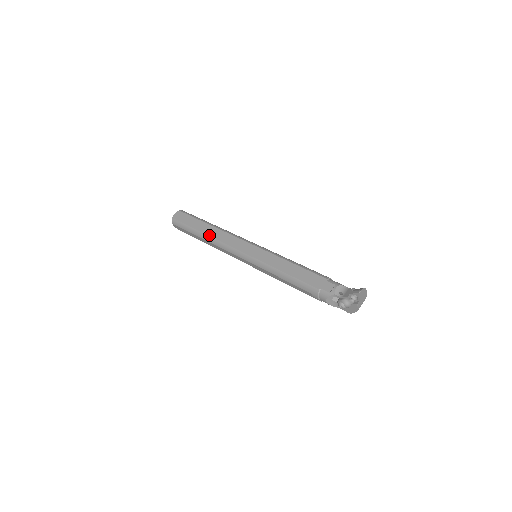
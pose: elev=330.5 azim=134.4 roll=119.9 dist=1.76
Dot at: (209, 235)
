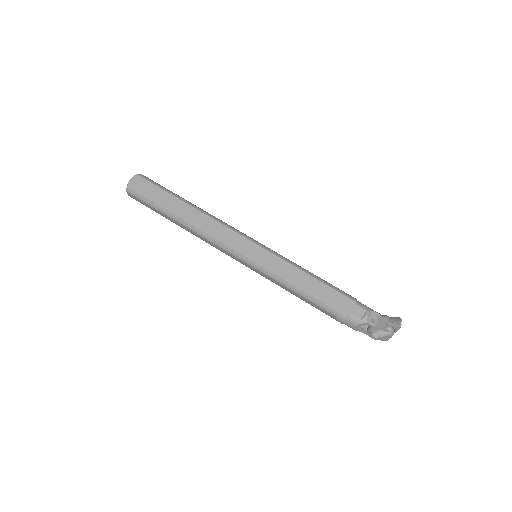
Dot at: (190, 220)
